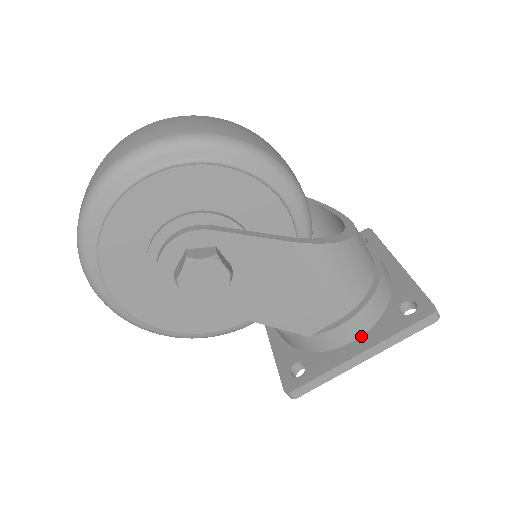
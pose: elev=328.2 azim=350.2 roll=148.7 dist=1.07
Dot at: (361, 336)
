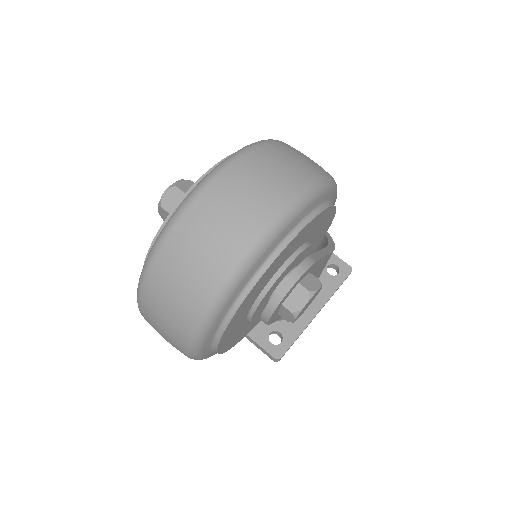
Dot at: occluded
